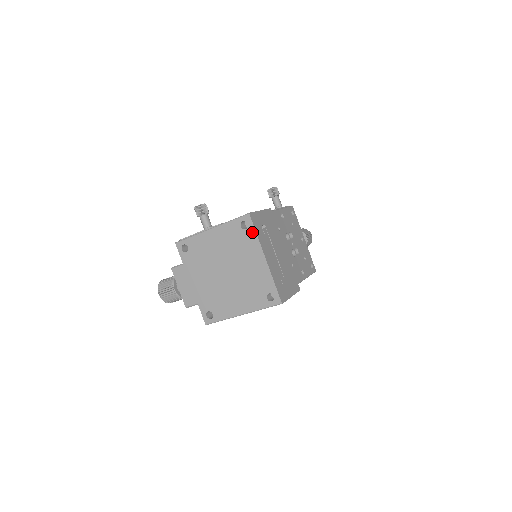
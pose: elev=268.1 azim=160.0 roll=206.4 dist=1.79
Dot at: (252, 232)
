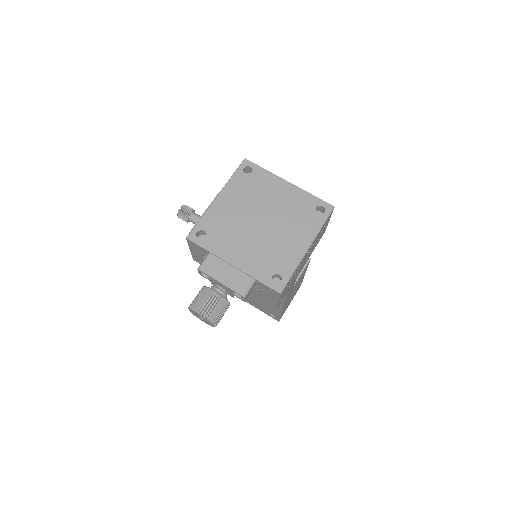
Dot at: (259, 170)
